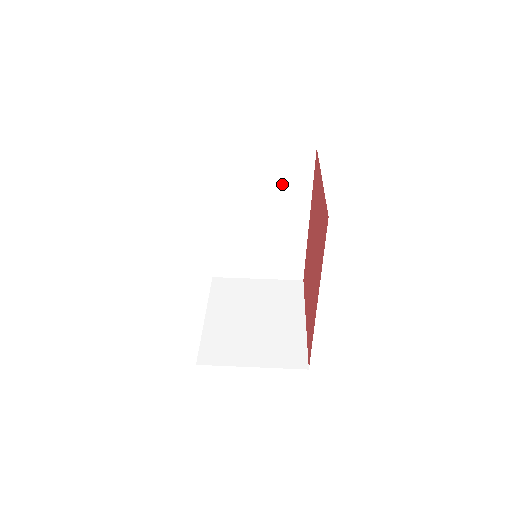
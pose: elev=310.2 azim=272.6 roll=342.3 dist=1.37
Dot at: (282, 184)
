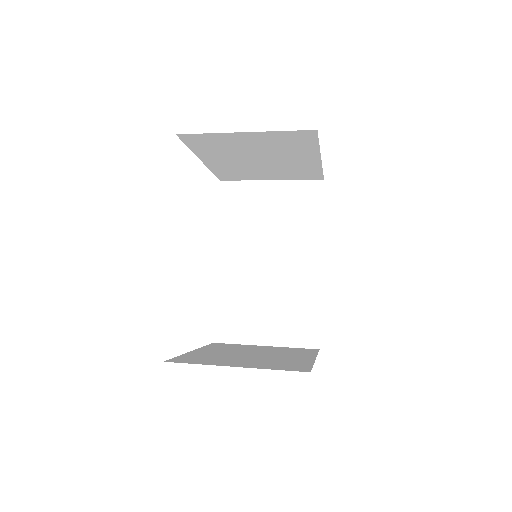
Dot at: (292, 220)
